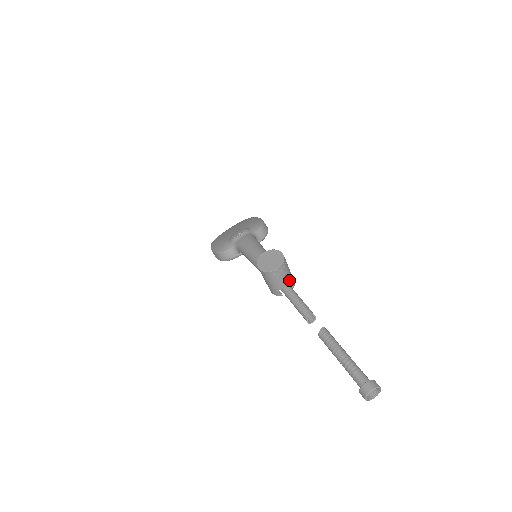
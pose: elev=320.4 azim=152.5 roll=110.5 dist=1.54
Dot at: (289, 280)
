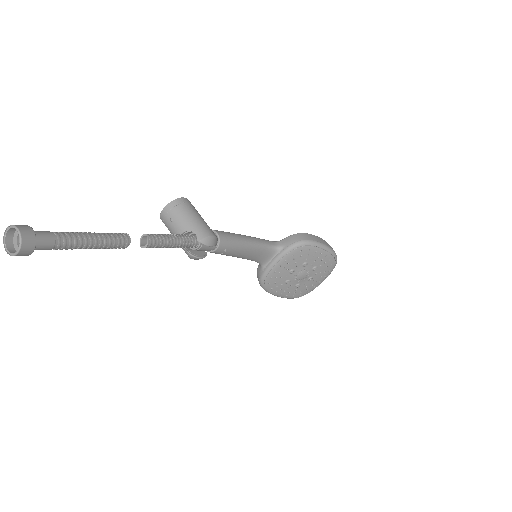
Dot at: (188, 227)
